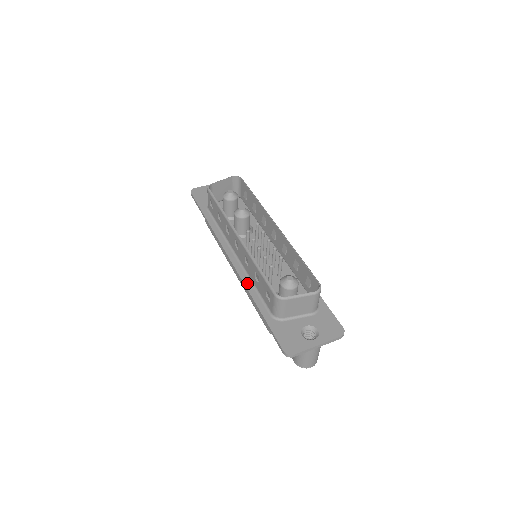
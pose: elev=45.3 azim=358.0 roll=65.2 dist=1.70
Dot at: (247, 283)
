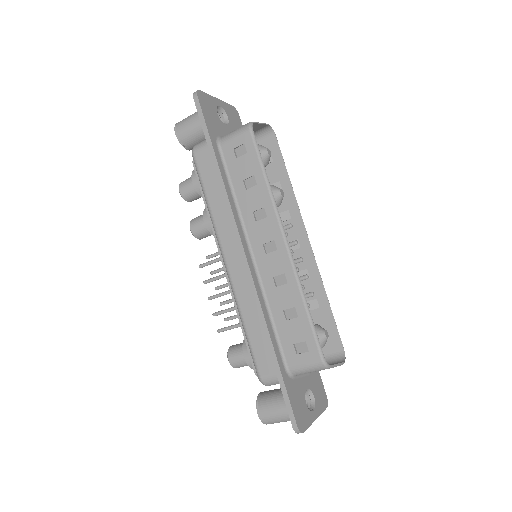
Dot at: (264, 307)
